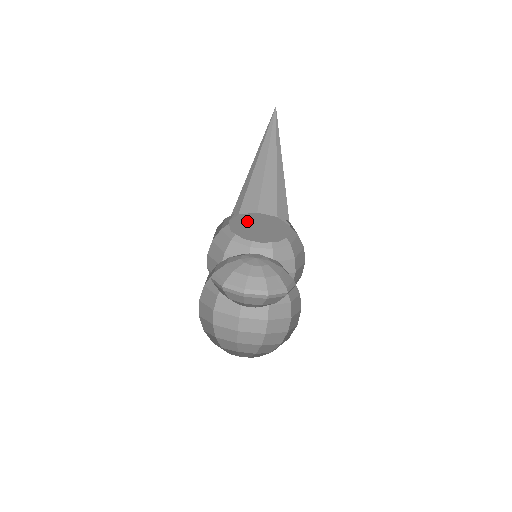
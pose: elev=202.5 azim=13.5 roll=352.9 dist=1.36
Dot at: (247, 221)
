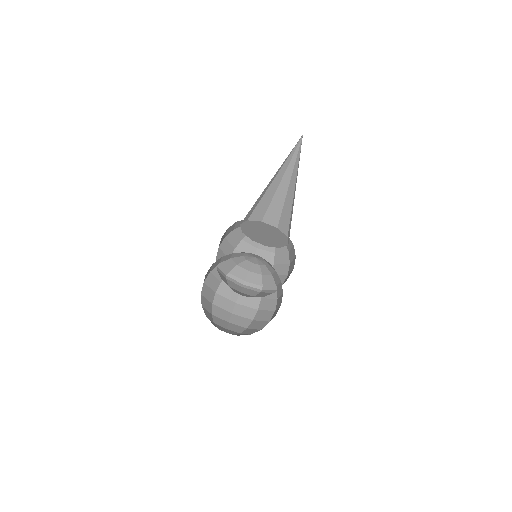
Dot at: (262, 227)
